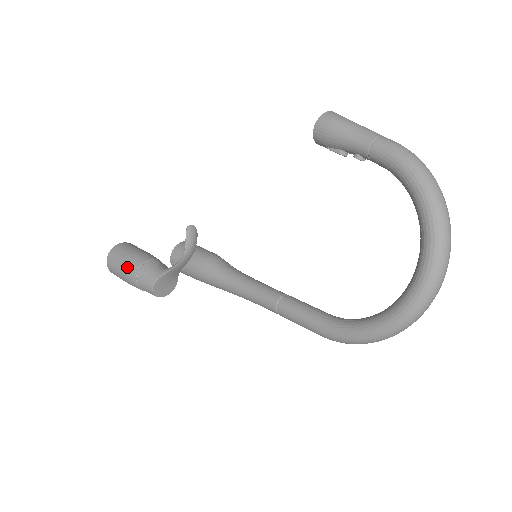
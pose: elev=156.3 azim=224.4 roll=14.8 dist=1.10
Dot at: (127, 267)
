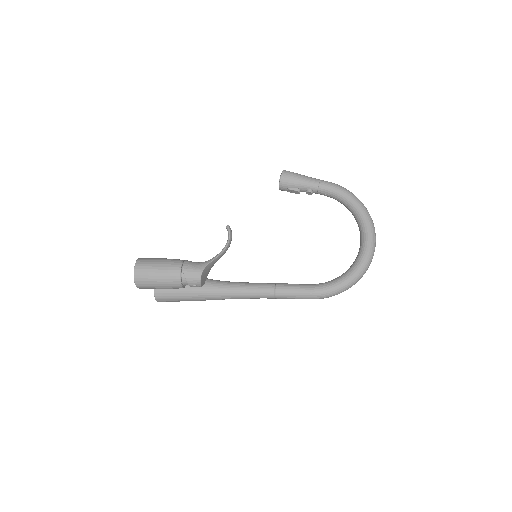
Dot at: (168, 266)
